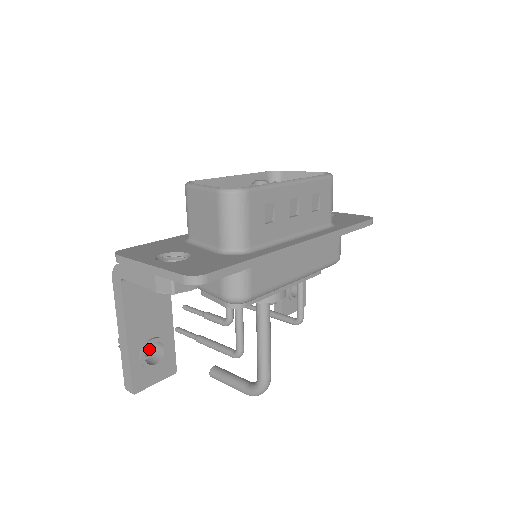
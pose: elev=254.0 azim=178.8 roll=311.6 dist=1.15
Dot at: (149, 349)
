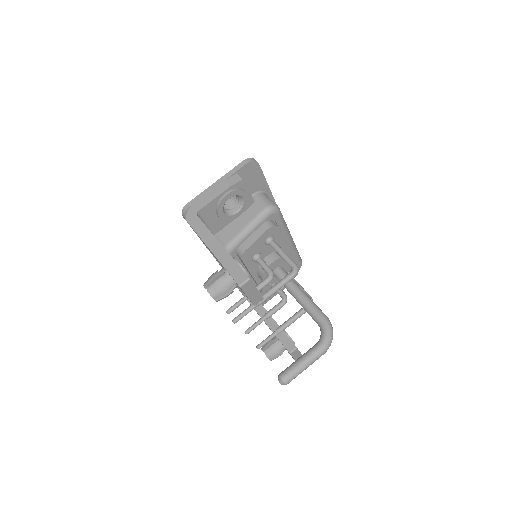
Dot at: occluded
